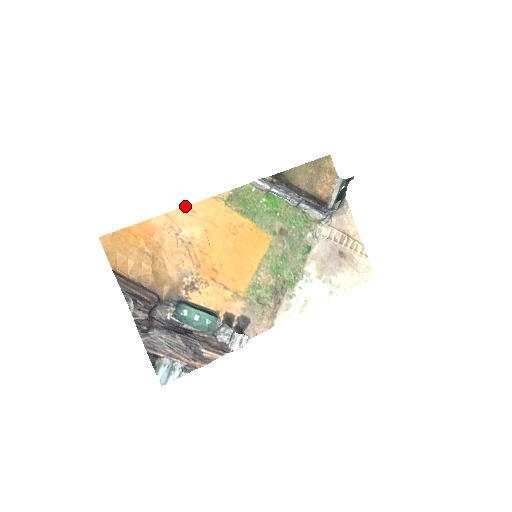
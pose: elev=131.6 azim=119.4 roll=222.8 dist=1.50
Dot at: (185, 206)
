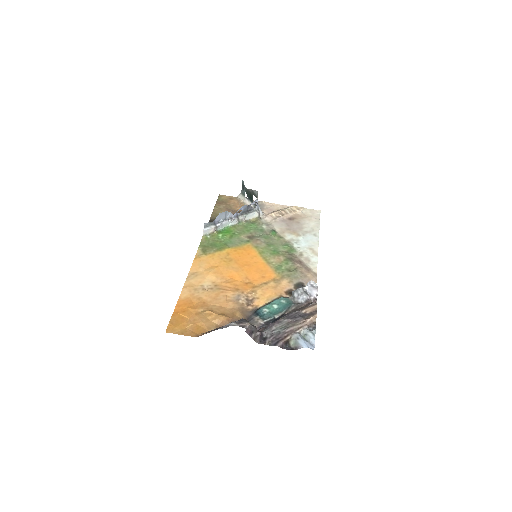
Dot at: occluded
